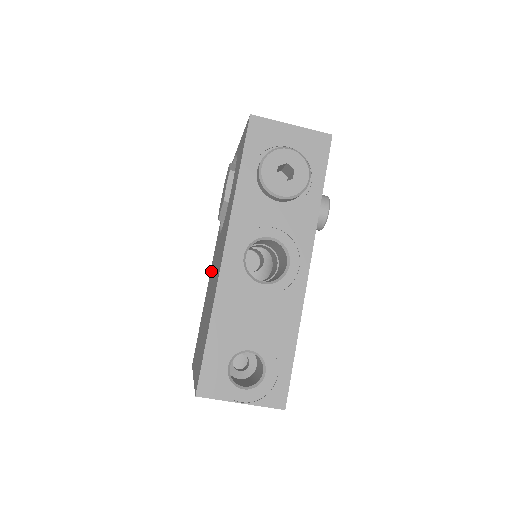
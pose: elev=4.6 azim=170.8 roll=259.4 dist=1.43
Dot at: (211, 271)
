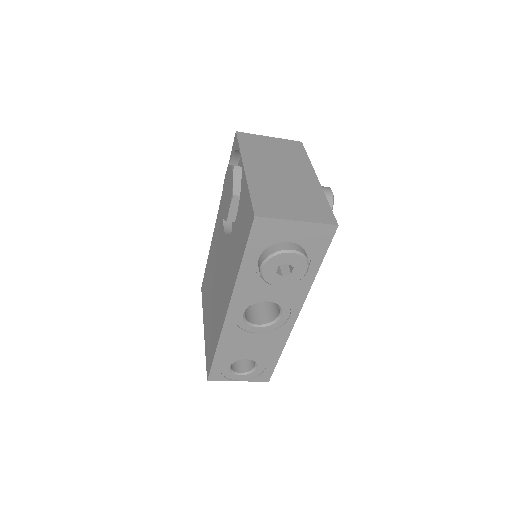
Dot at: (215, 239)
